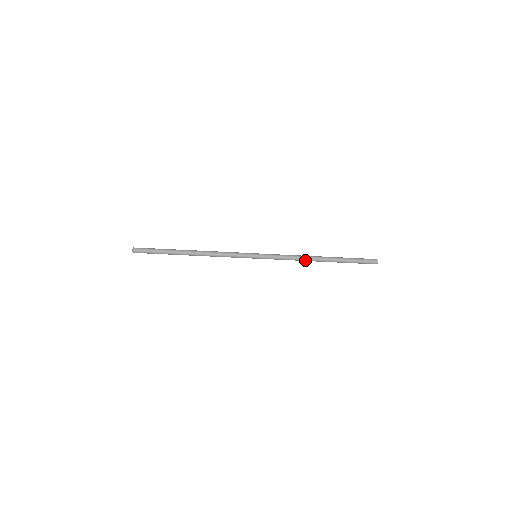
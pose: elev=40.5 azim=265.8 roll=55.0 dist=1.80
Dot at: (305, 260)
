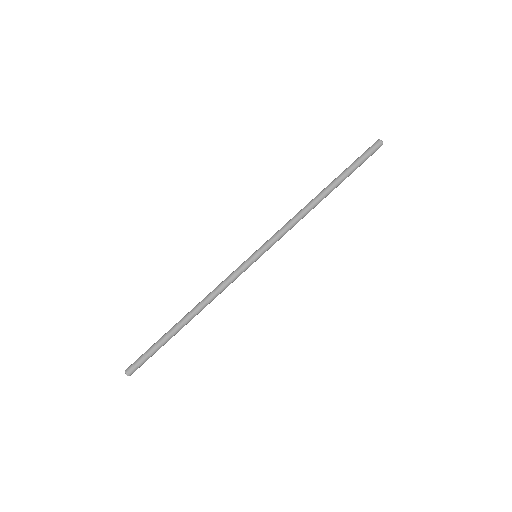
Dot at: (308, 211)
